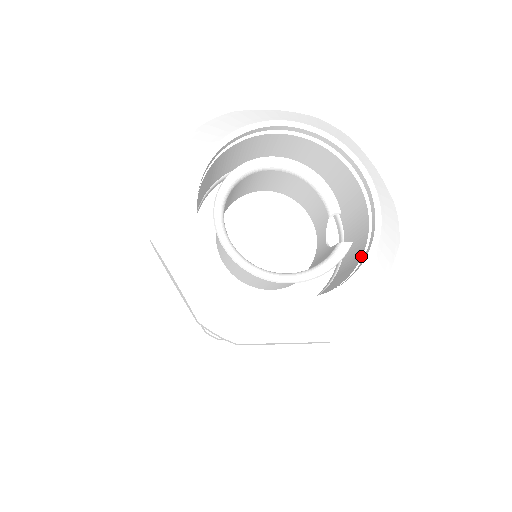
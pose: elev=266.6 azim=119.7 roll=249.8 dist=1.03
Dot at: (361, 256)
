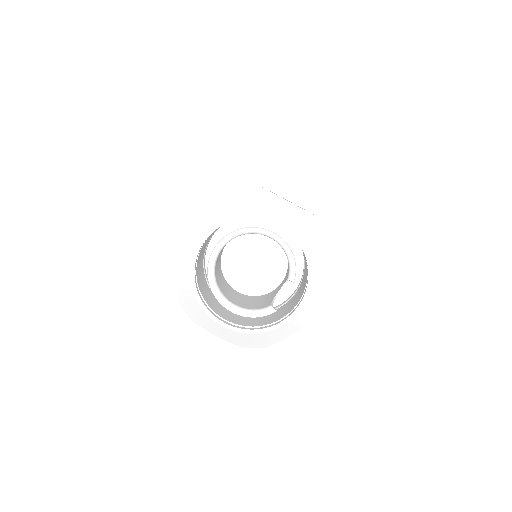
Dot at: (282, 318)
